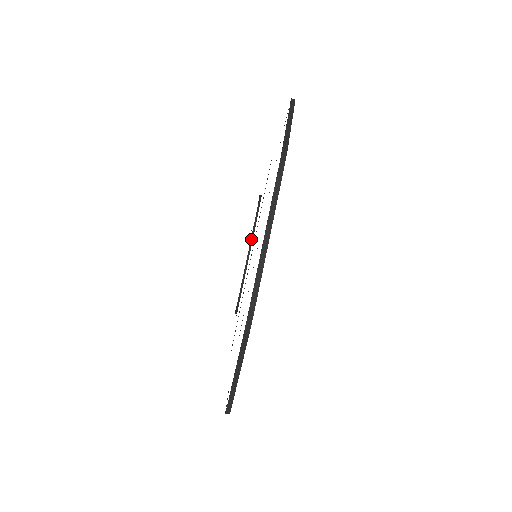
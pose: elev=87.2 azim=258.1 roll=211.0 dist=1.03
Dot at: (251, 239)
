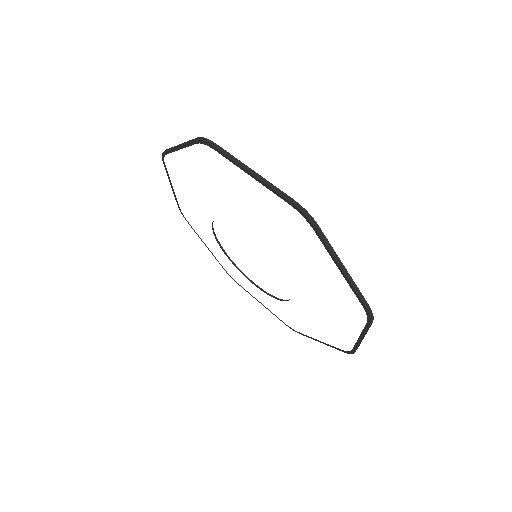
Dot at: (217, 242)
